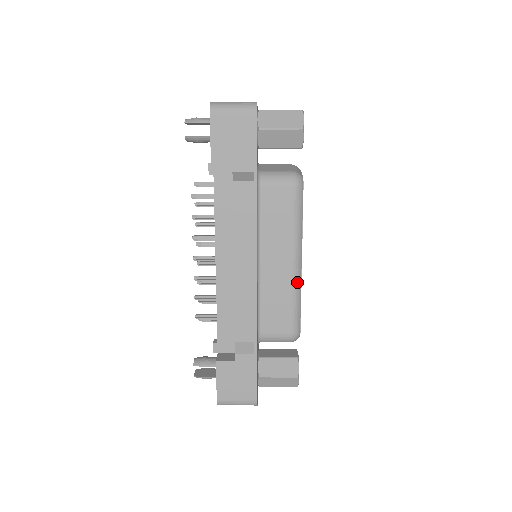
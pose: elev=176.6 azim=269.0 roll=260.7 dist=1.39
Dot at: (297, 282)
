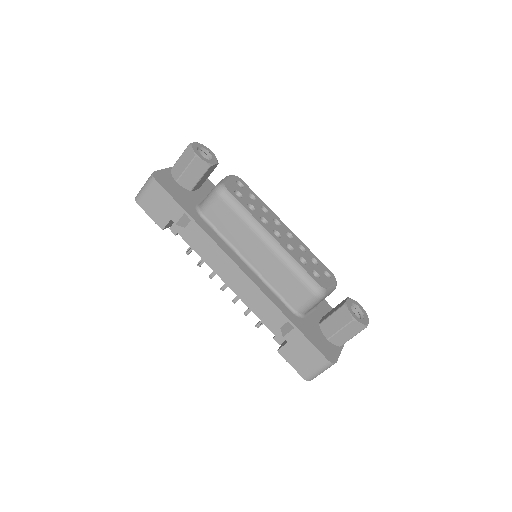
Dot at: (282, 254)
